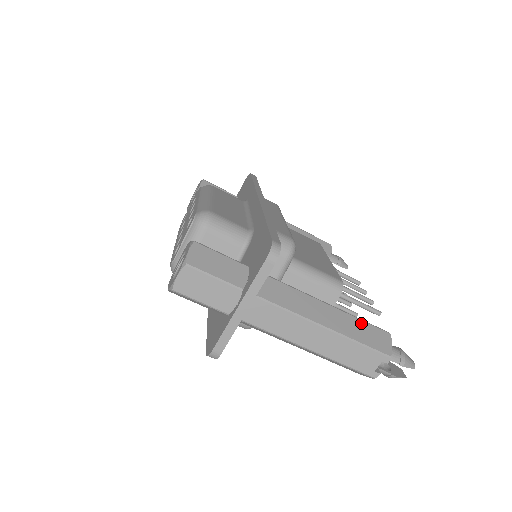
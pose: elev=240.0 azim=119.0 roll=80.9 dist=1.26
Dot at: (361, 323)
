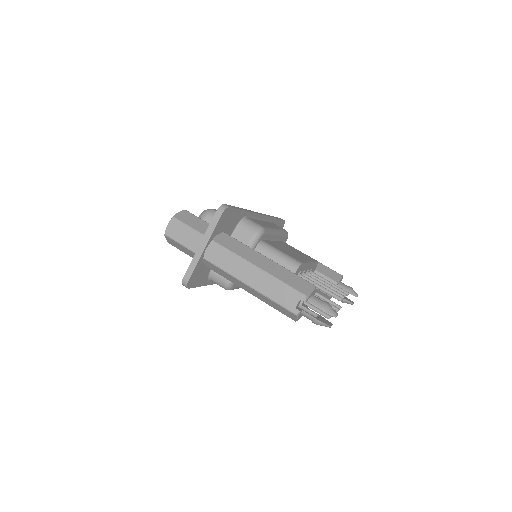
Dot at: (291, 273)
